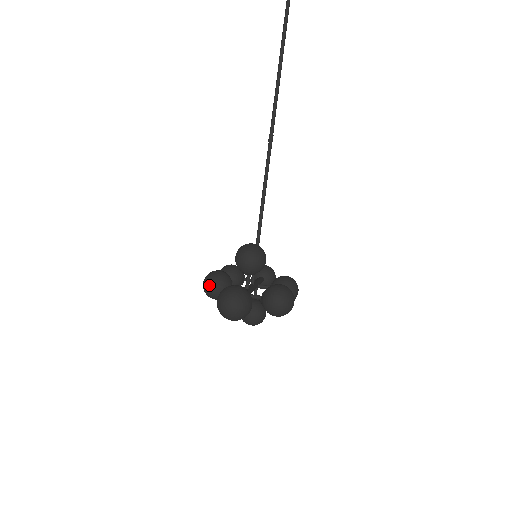
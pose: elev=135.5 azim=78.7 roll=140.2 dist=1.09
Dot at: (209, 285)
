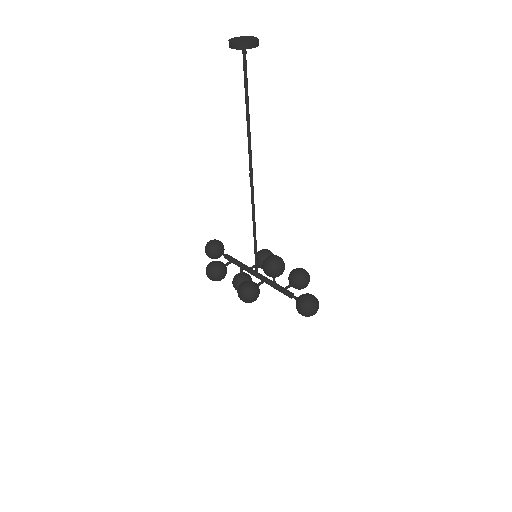
Dot at: (253, 298)
